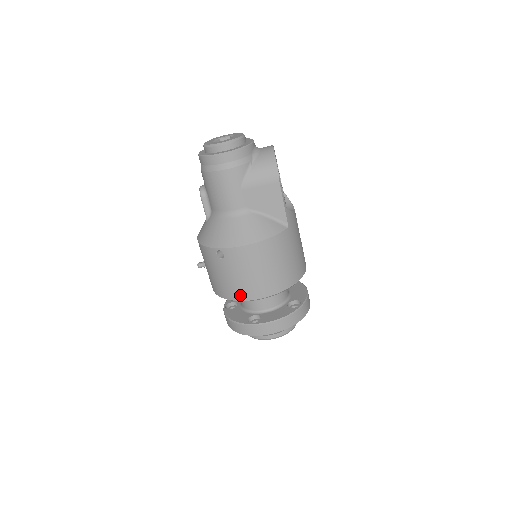
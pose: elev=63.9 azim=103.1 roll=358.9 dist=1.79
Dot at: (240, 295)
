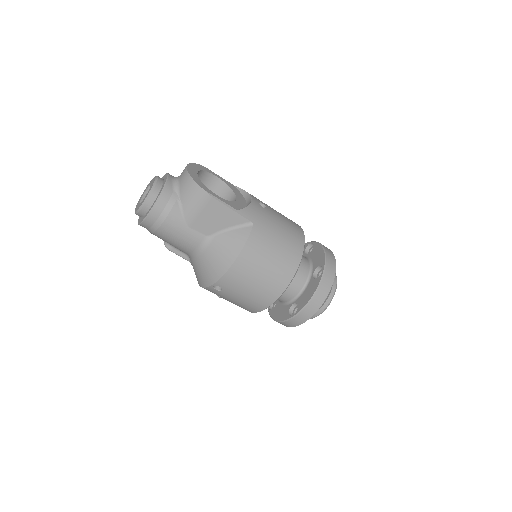
Dot at: (261, 305)
